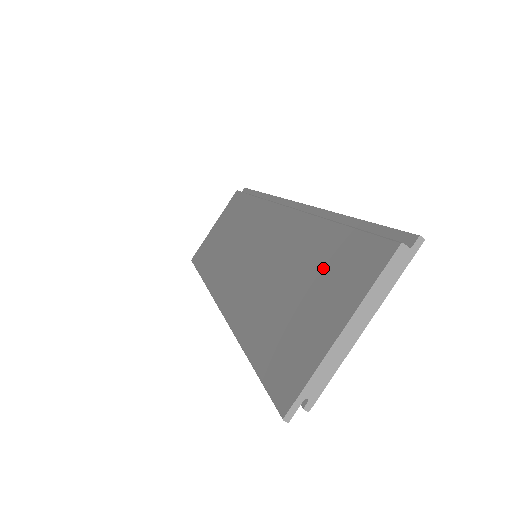
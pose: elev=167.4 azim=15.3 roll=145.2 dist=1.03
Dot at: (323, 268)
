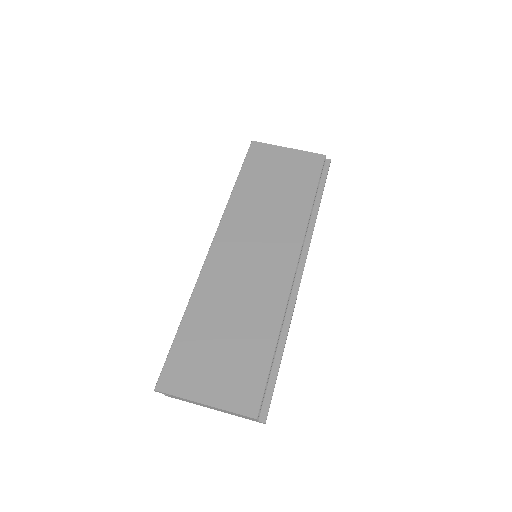
Dot at: (242, 359)
